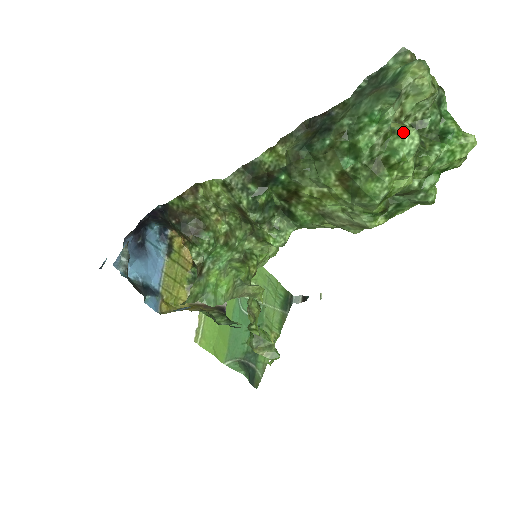
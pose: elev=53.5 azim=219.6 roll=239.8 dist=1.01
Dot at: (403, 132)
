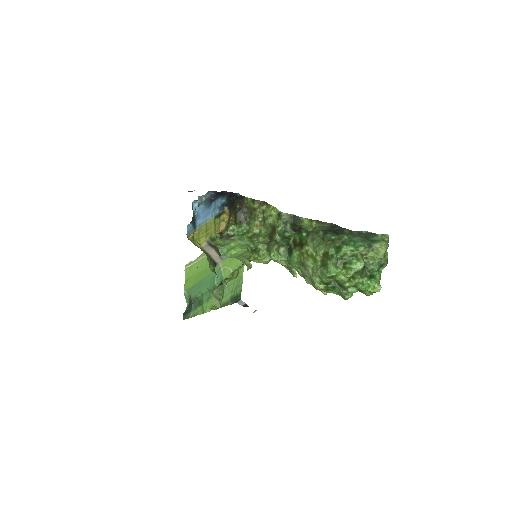
Dot at: (360, 260)
